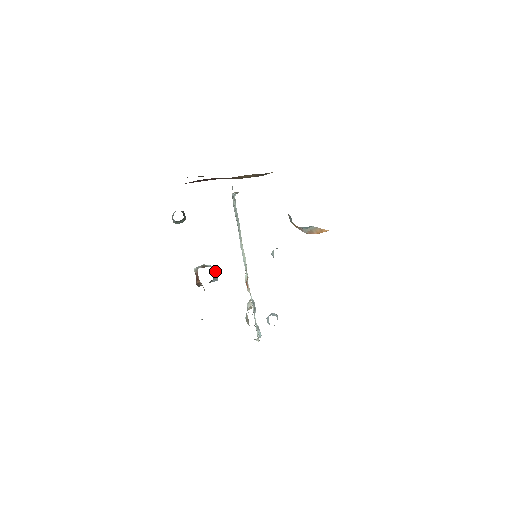
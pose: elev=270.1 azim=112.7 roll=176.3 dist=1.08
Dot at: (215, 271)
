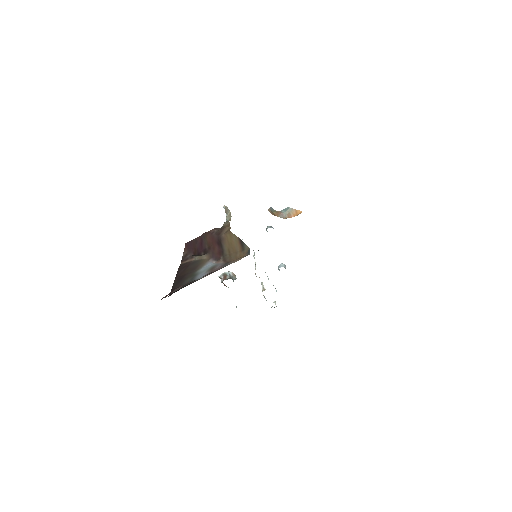
Dot at: (233, 274)
